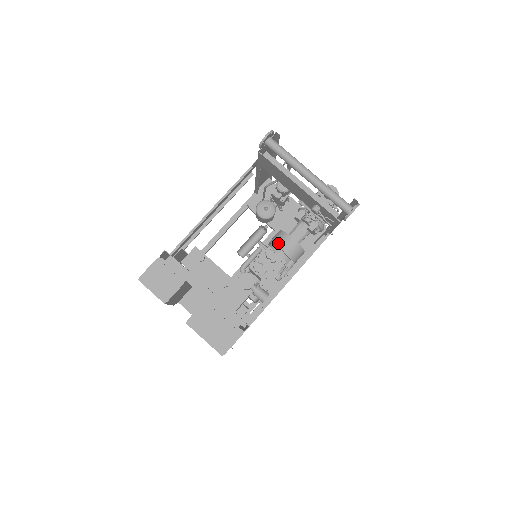
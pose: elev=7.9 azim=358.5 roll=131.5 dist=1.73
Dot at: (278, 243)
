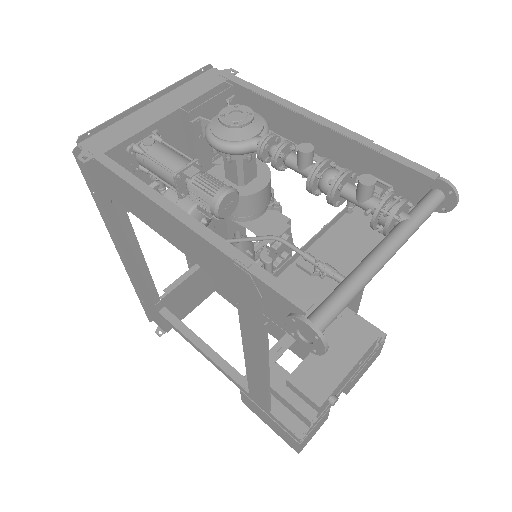
Dot at: (251, 213)
